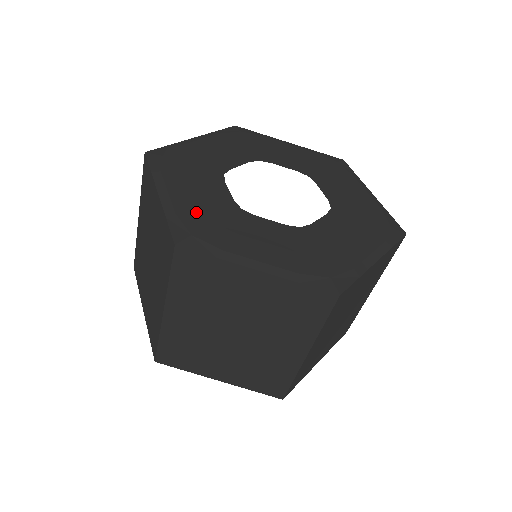
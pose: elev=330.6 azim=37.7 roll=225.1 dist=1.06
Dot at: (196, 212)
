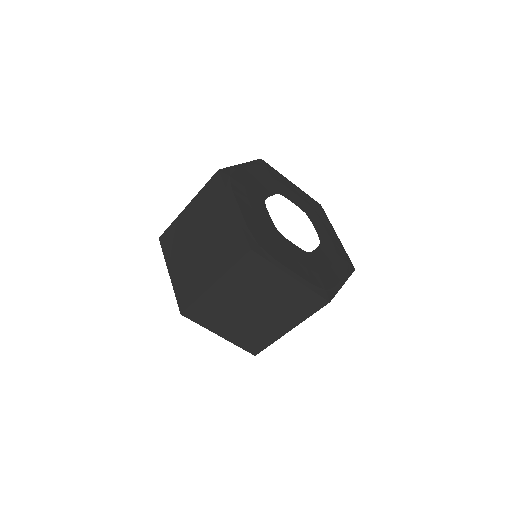
Dot at: (257, 228)
